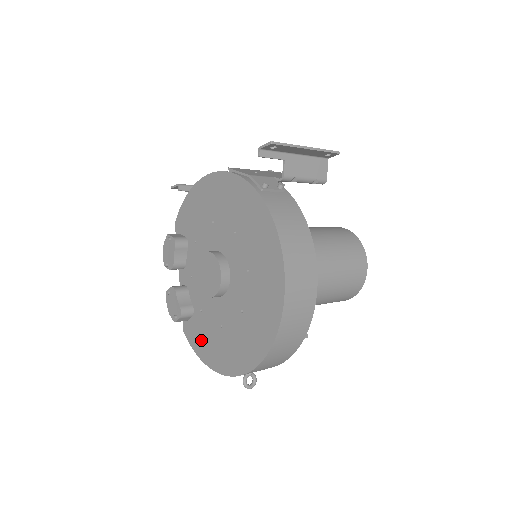
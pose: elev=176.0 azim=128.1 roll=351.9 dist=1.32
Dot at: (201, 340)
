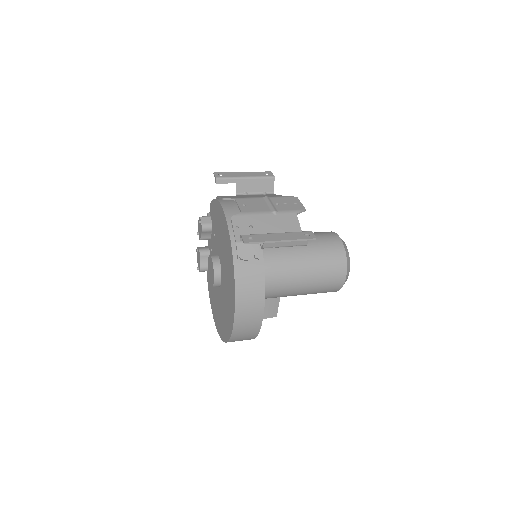
Dot at: (210, 289)
